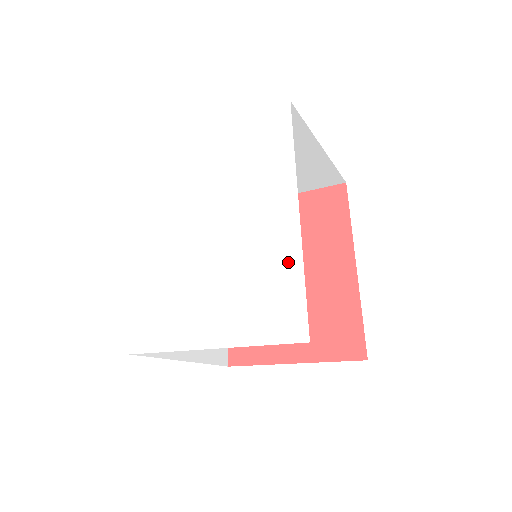
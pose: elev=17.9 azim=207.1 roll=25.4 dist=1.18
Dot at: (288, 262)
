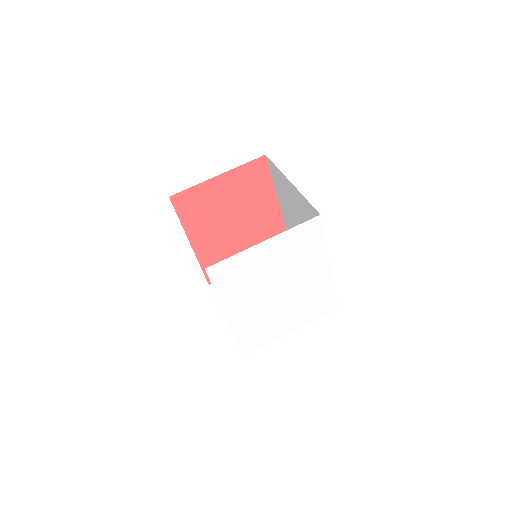
Dot at: (327, 289)
